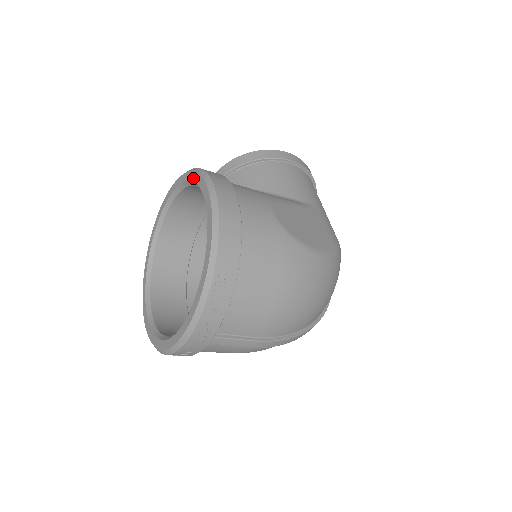
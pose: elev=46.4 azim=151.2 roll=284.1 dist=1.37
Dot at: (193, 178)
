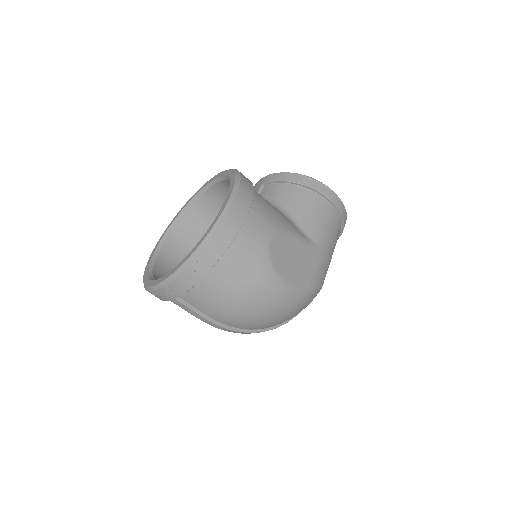
Dot at: (231, 180)
